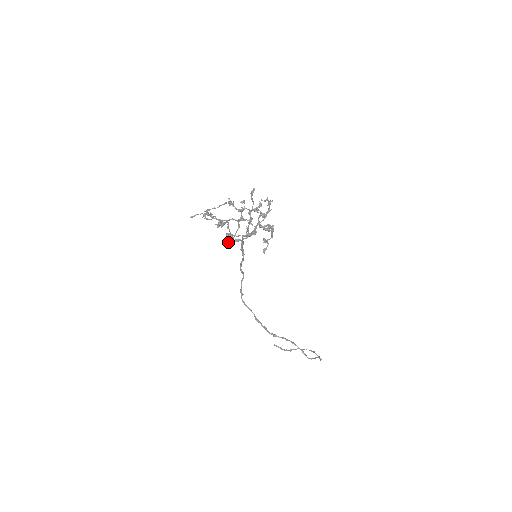
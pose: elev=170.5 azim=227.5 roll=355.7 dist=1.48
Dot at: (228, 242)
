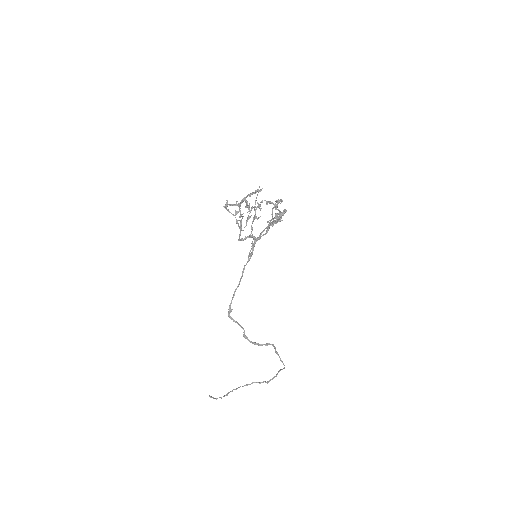
Dot at: (245, 238)
